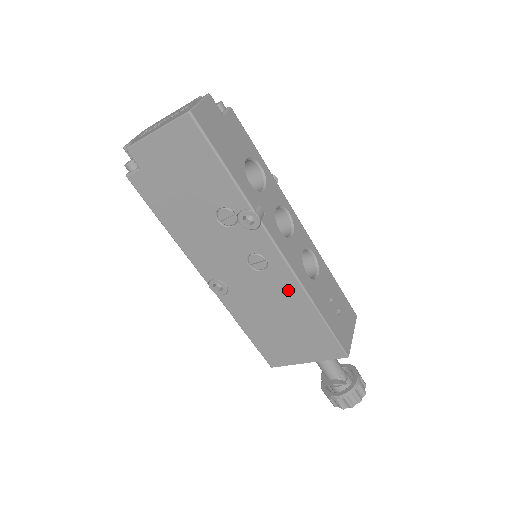
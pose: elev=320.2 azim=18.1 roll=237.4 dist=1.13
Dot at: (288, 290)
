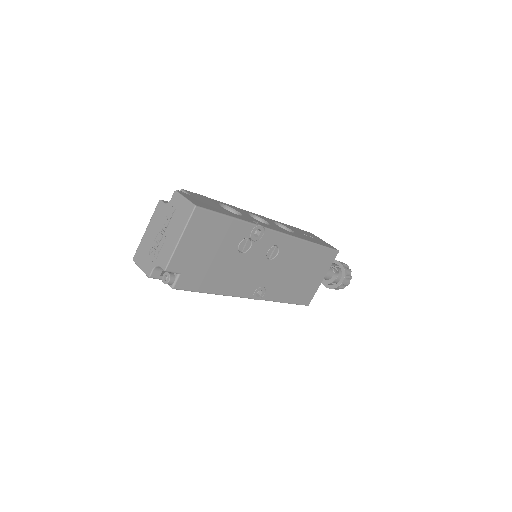
Dot at: (295, 250)
